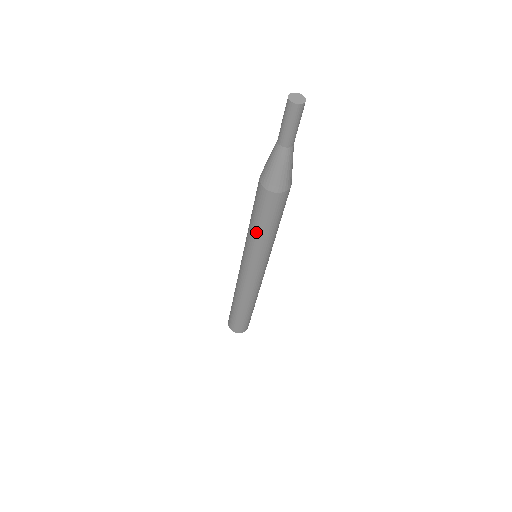
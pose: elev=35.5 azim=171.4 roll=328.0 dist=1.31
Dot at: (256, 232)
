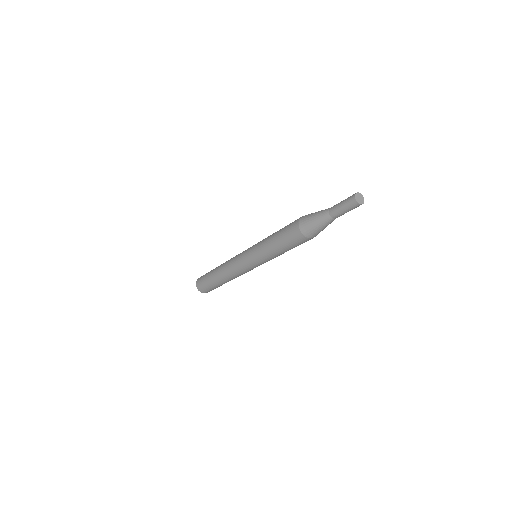
Dot at: (275, 251)
